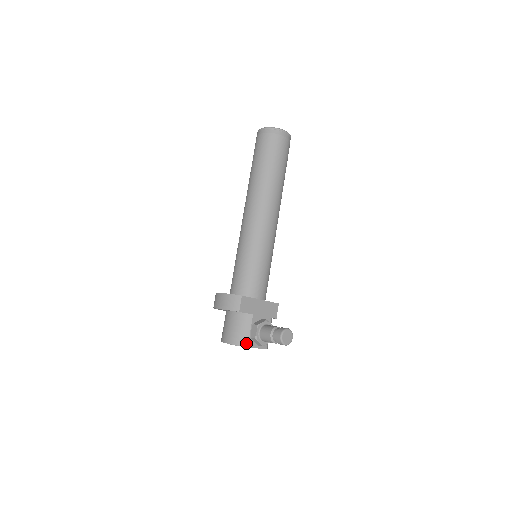
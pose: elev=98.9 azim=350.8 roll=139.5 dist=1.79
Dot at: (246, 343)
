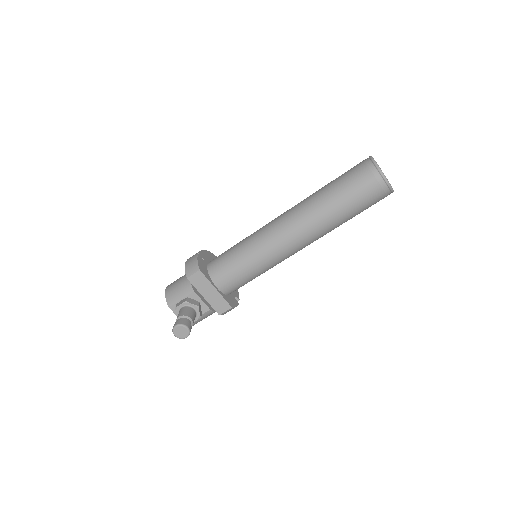
Dot at: (171, 304)
